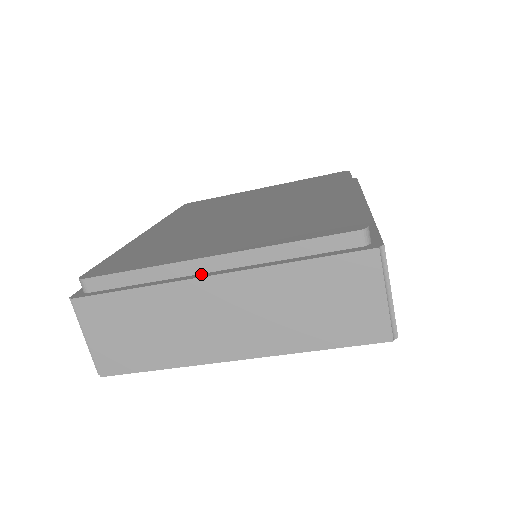
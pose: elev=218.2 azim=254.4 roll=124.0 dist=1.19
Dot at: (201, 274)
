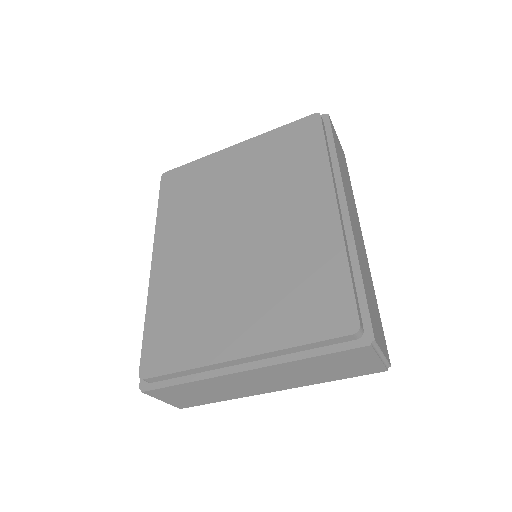
Dot at: (235, 367)
